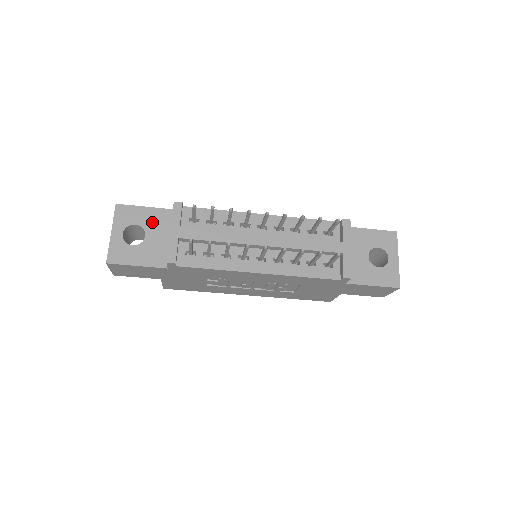
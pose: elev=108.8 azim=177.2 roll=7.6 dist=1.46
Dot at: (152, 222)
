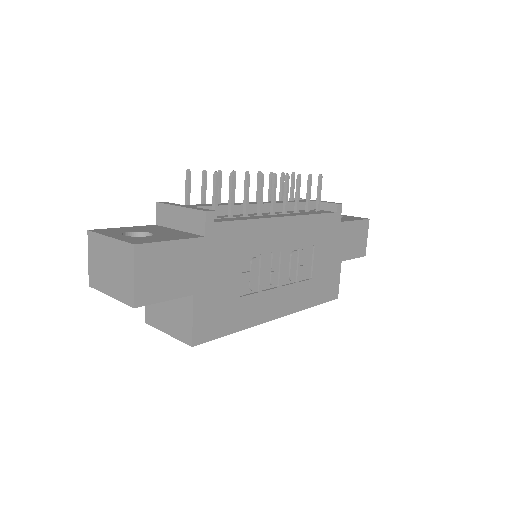
Dot at: (145, 229)
